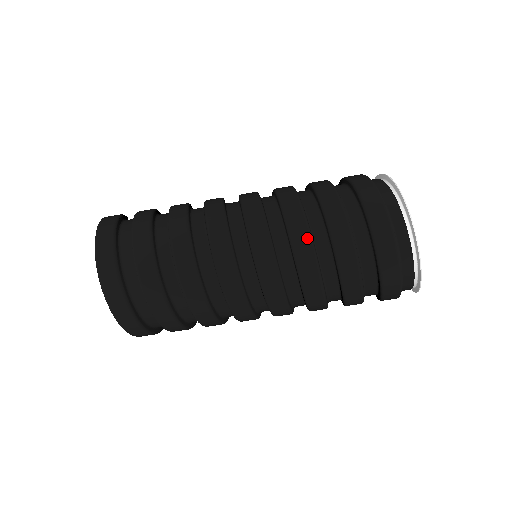
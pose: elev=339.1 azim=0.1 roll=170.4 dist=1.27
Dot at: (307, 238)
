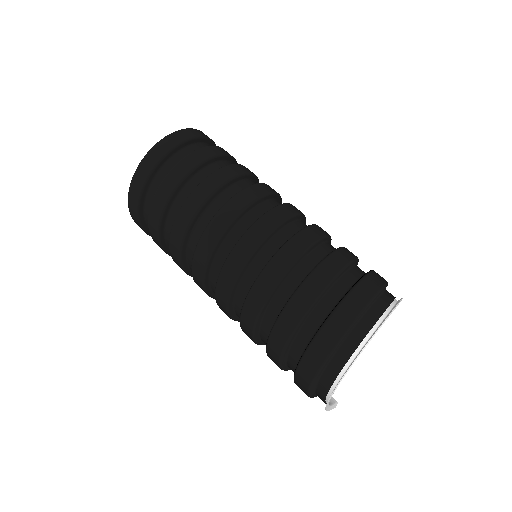
Dot at: (283, 269)
